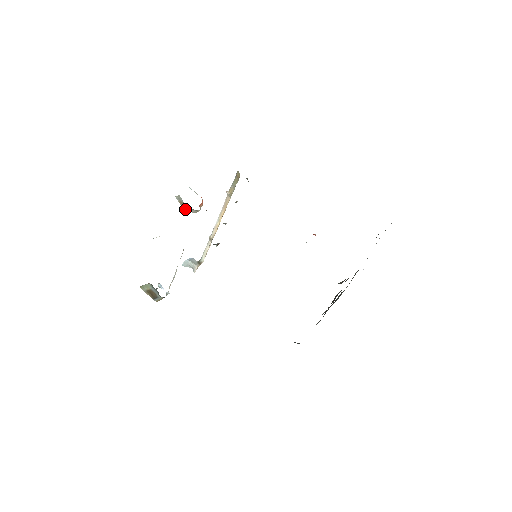
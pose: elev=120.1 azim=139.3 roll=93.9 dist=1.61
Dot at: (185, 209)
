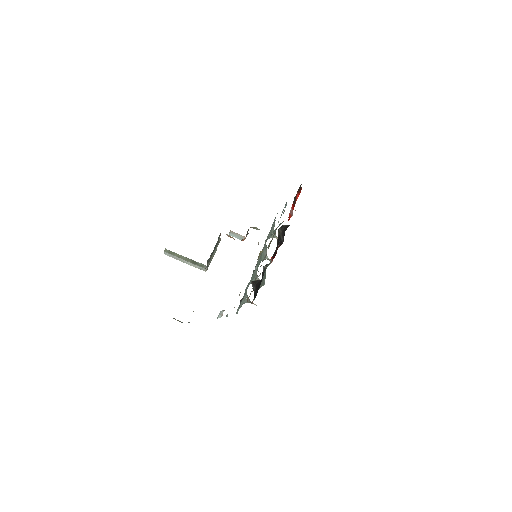
Dot at: occluded
